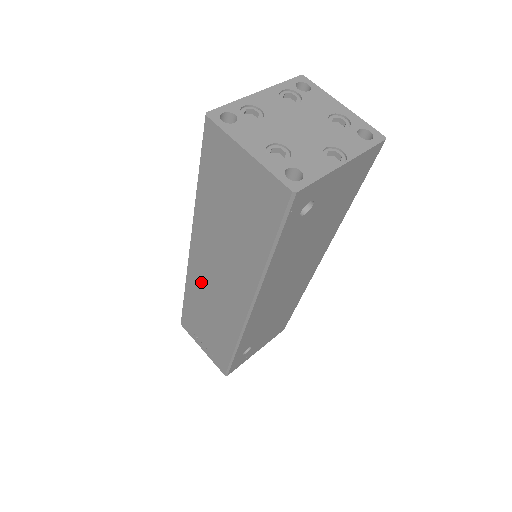
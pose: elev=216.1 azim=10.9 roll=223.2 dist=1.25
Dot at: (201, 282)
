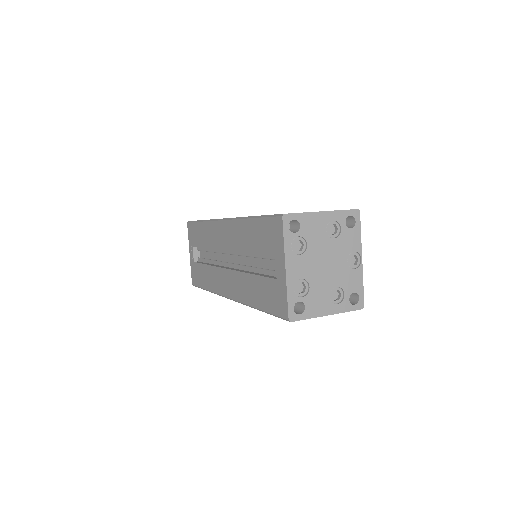
Dot at: occluded
